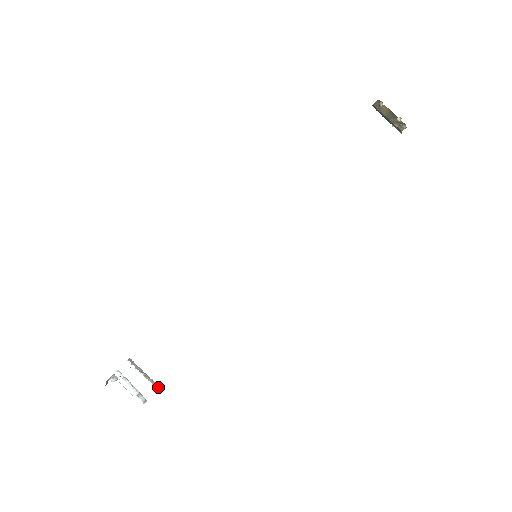
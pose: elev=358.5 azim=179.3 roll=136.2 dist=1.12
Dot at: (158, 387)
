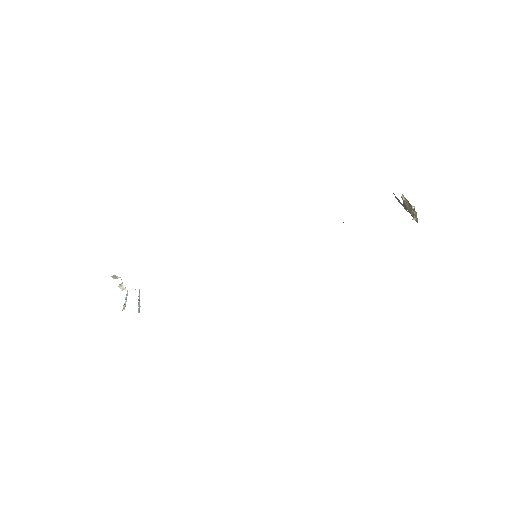
Dot at: (139, 312)
